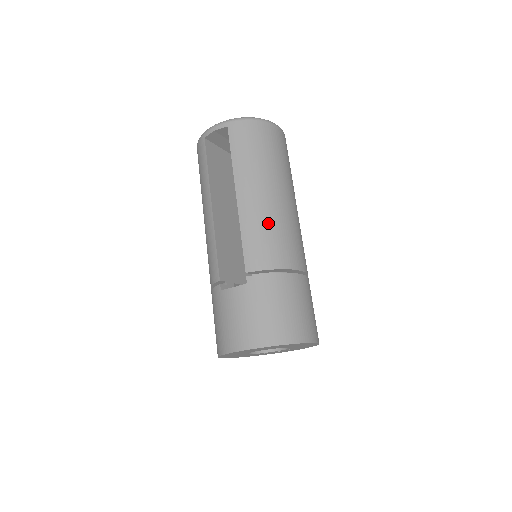
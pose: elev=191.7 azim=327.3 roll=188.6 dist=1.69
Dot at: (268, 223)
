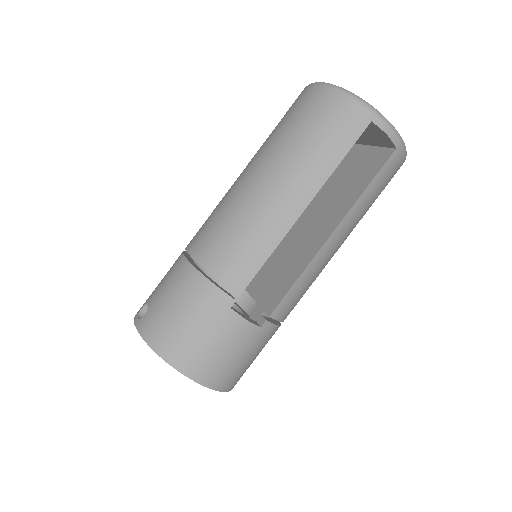
Dot at: occluded
